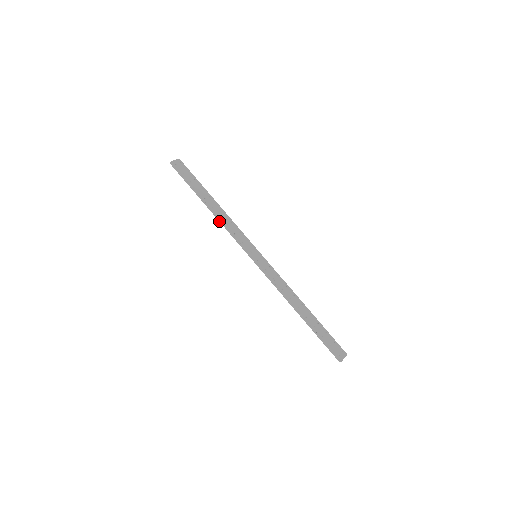
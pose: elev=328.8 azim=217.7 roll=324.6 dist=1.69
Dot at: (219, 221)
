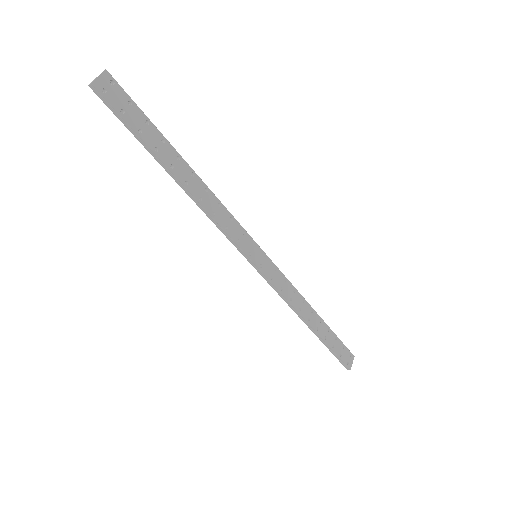
Dot at: occluded
